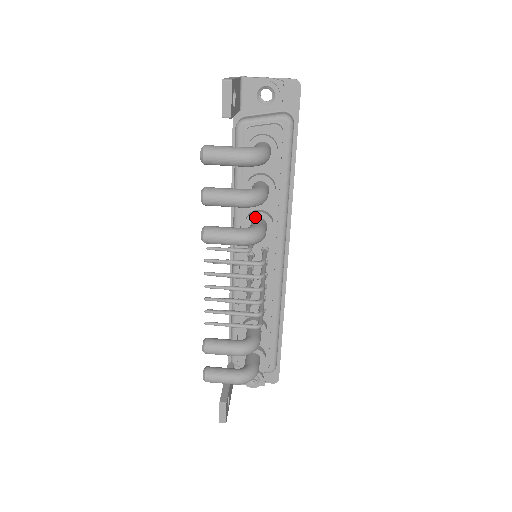
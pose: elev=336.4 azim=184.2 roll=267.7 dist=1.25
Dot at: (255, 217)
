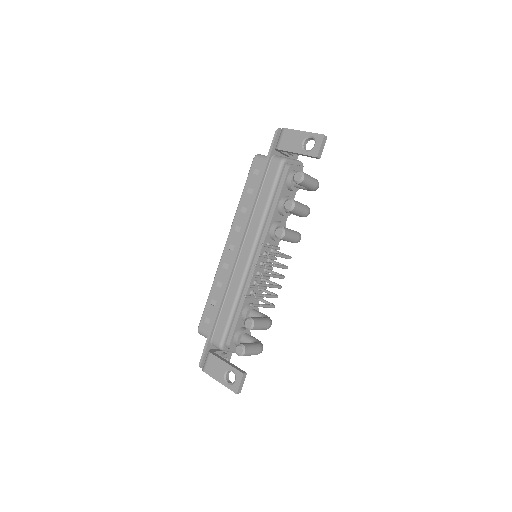
Dot at: occluded
